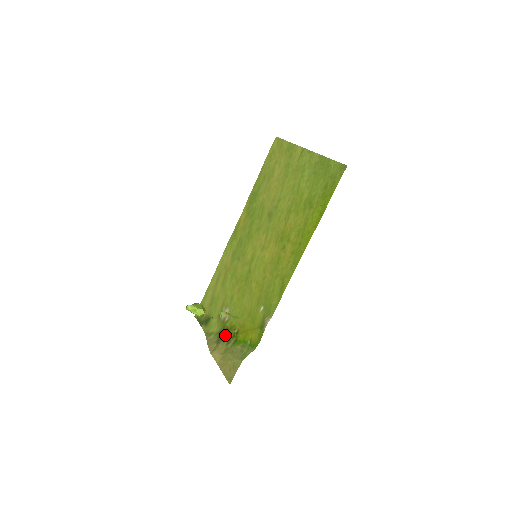
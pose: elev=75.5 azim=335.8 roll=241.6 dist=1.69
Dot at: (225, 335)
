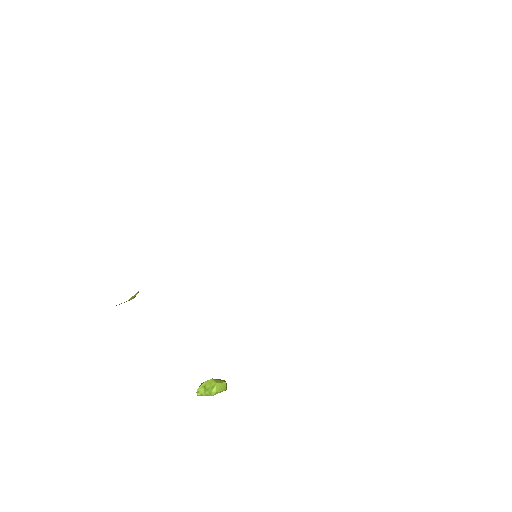
Dot at: occluded
